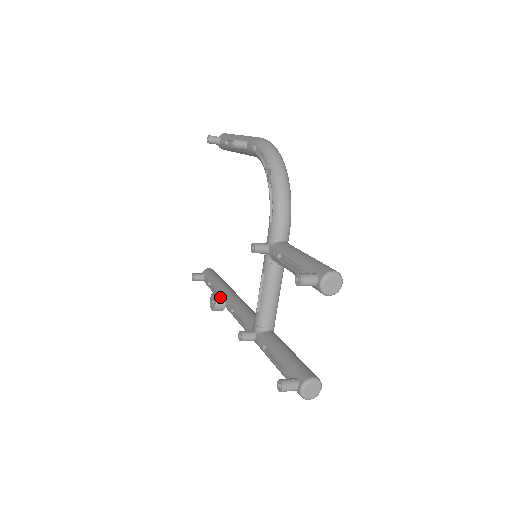
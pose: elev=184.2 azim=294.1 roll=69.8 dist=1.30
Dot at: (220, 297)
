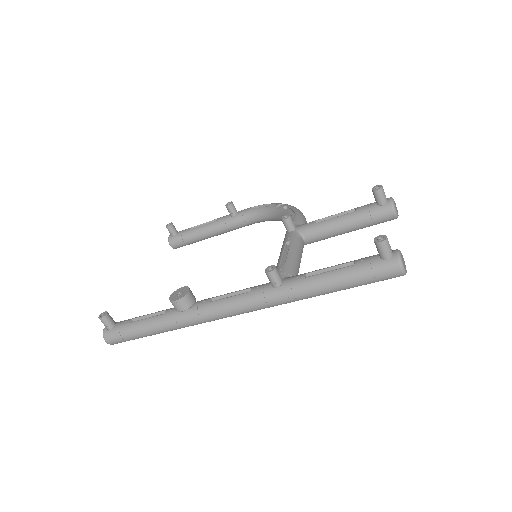
Dot at: (191, 291)
